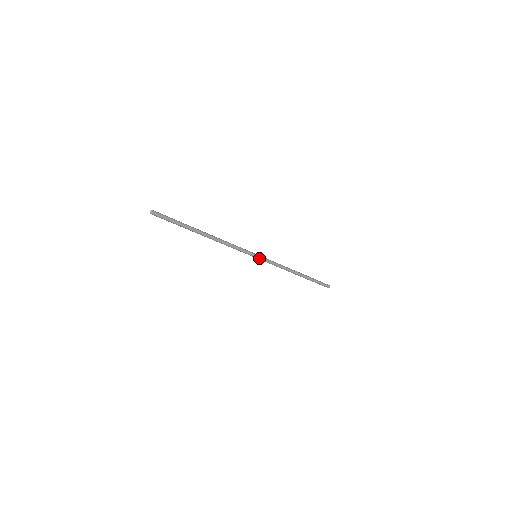
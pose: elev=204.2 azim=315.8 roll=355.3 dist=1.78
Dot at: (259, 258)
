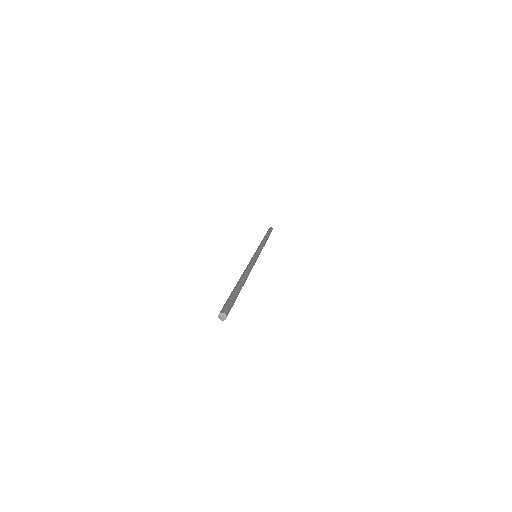
Dot at: occluded
